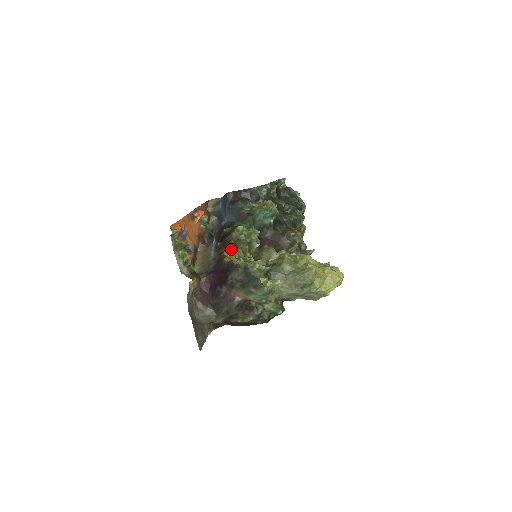
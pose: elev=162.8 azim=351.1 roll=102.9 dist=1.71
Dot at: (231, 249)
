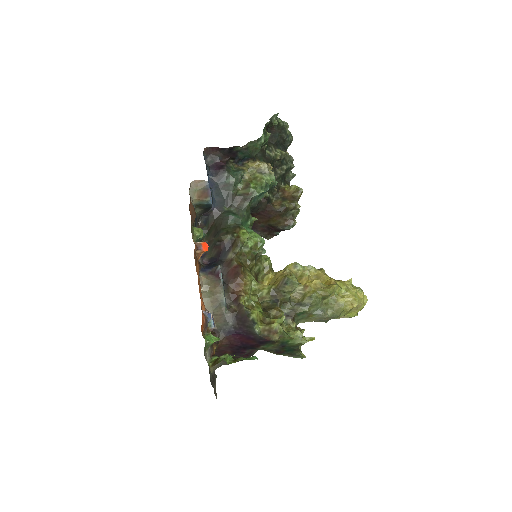
Dot at: (245, 286)
